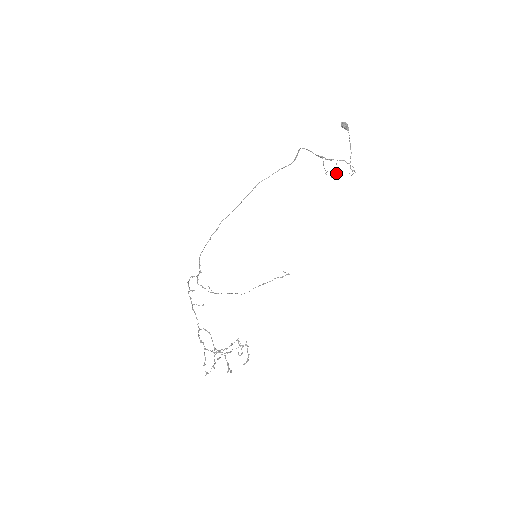
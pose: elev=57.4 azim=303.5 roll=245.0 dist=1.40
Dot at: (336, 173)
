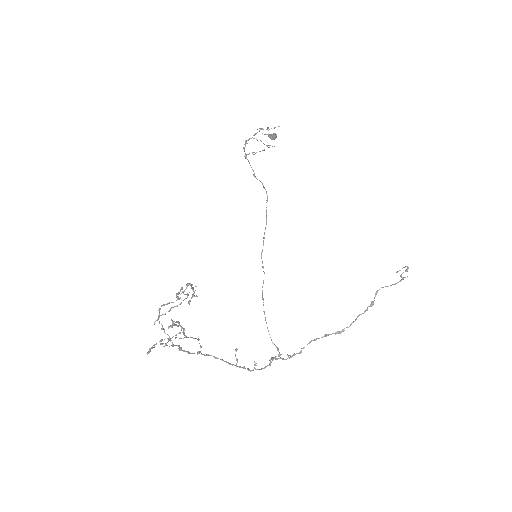
Dot at: occluded
